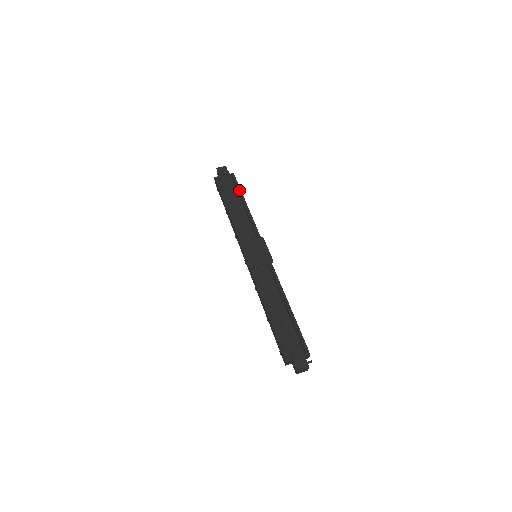
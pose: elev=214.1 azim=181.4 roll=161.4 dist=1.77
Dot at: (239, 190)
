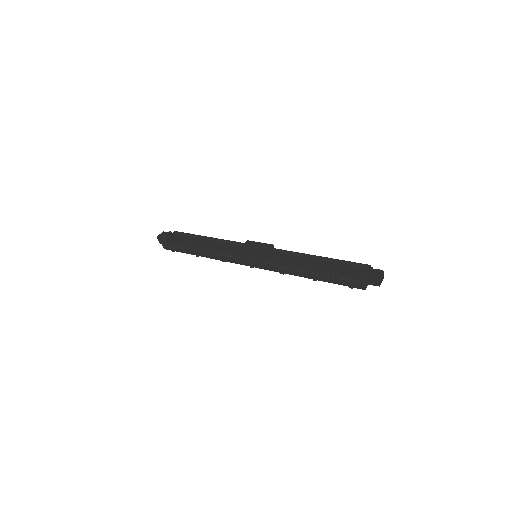
Dot at: (192, 235)
